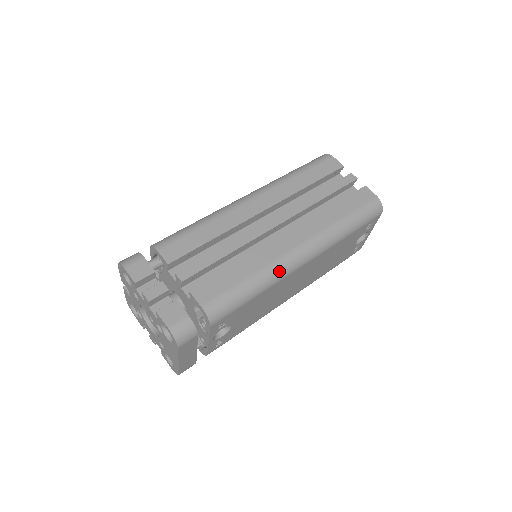
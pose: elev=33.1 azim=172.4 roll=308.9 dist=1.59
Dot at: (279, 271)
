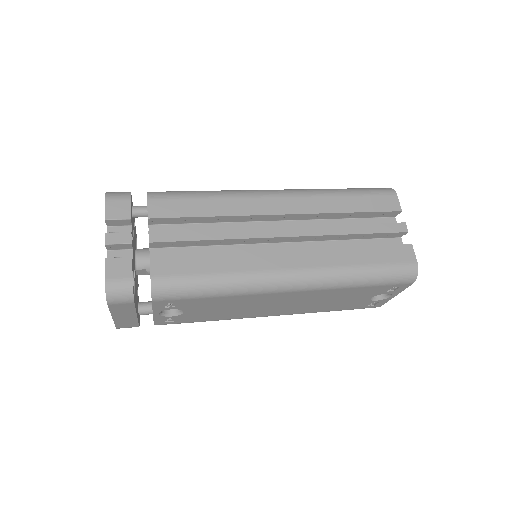
Dot at: (254, 284)
